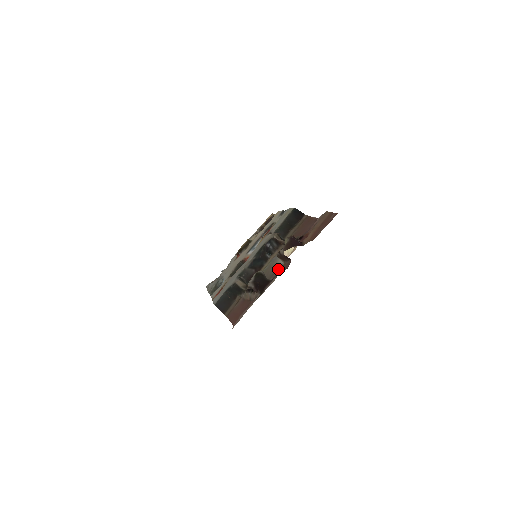
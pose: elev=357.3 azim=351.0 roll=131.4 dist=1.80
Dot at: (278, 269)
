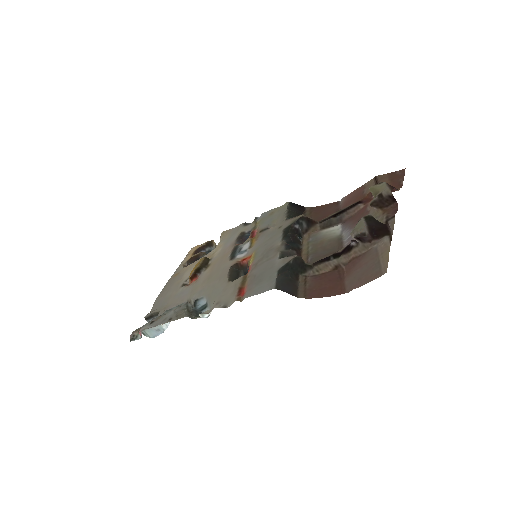
Dot at: (342, 238)
